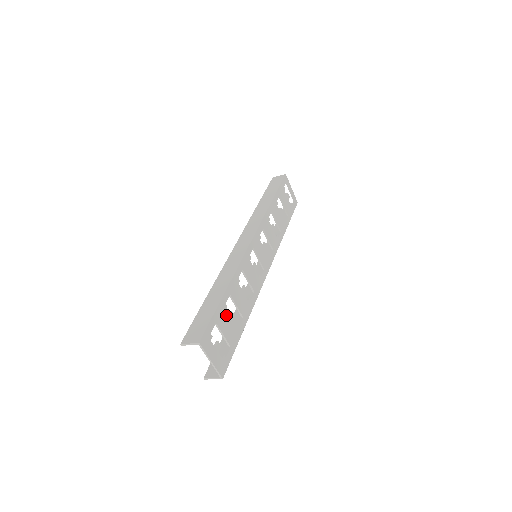
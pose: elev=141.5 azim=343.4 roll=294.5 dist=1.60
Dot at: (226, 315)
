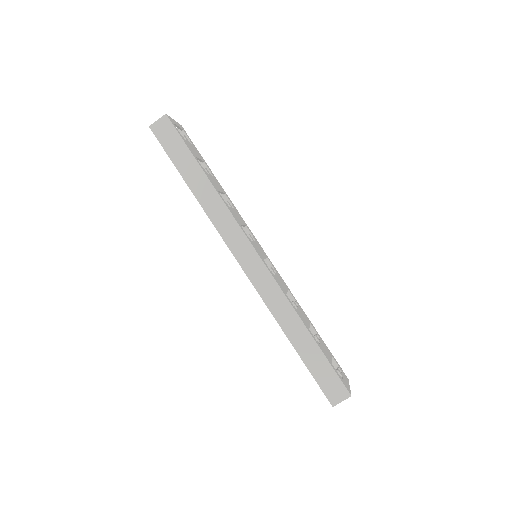
Dot at: (321, 346)
